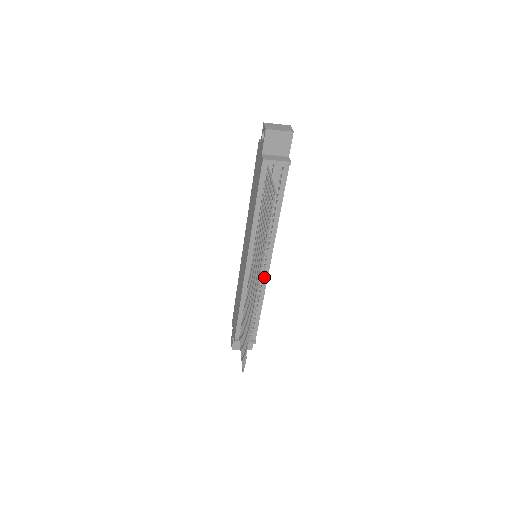
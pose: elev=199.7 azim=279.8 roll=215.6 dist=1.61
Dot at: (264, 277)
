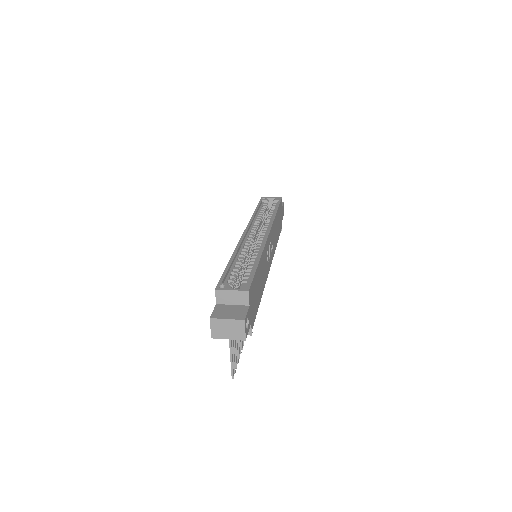
Dot at: occluded
